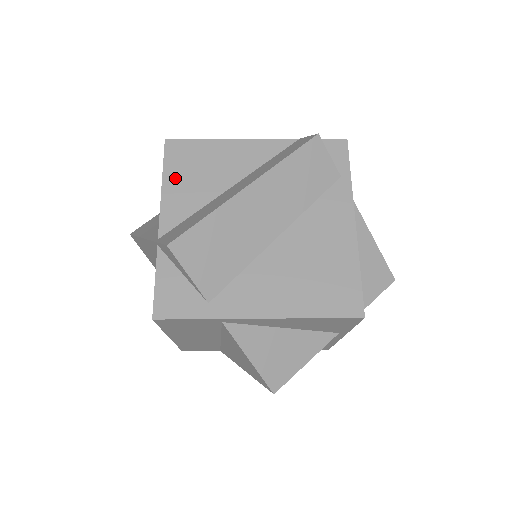
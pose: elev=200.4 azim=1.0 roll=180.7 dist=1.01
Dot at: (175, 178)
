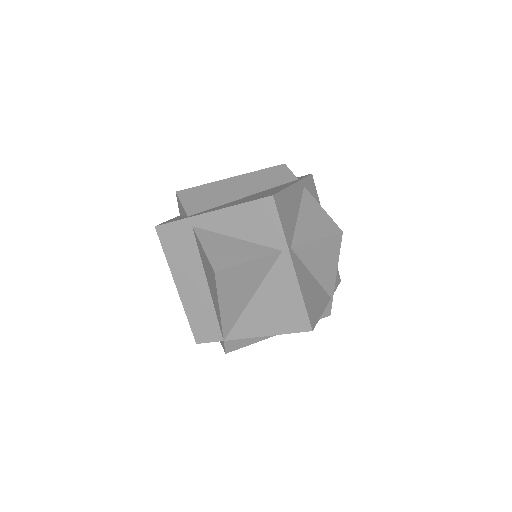
Dot at: occluded
